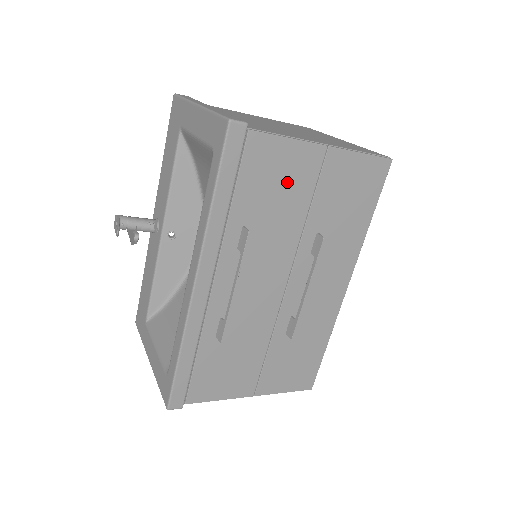
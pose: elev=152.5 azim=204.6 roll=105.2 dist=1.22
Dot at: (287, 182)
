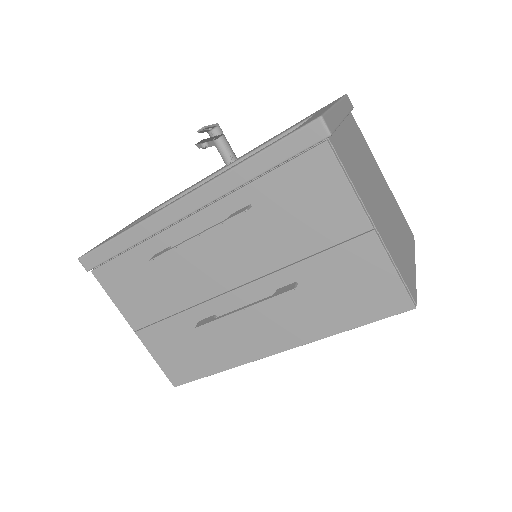
Dot at: (315, 215)
